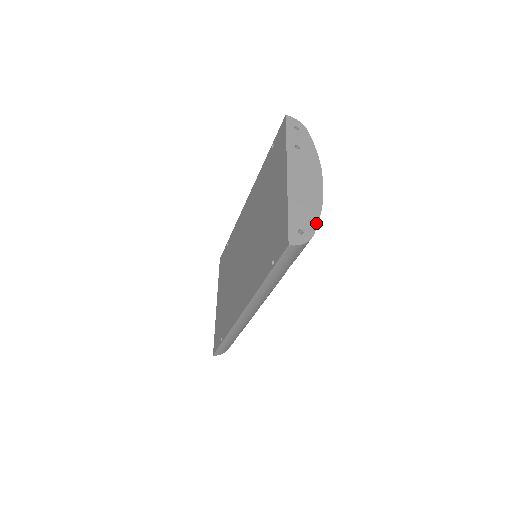
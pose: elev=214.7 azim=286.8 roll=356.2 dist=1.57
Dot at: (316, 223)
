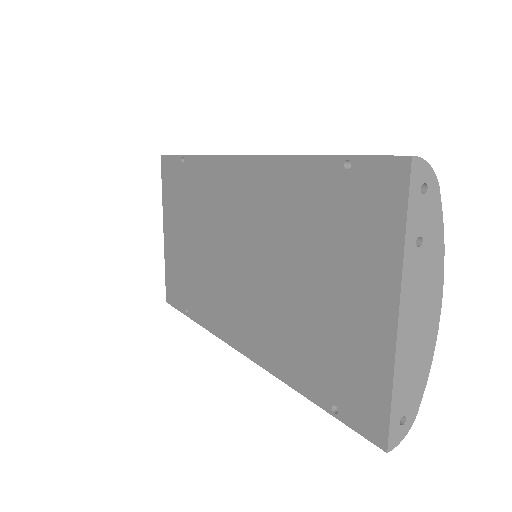
Dot at: (422, 392)
